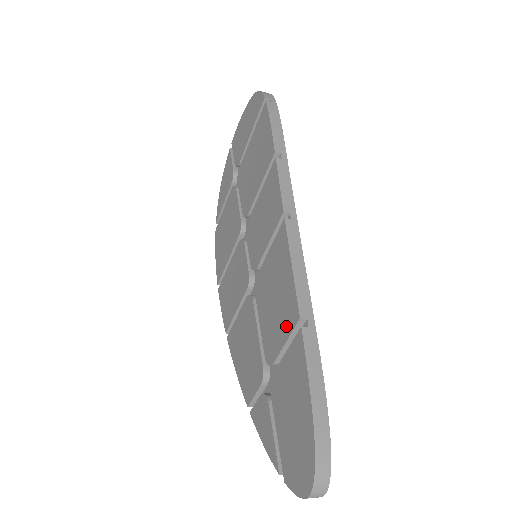
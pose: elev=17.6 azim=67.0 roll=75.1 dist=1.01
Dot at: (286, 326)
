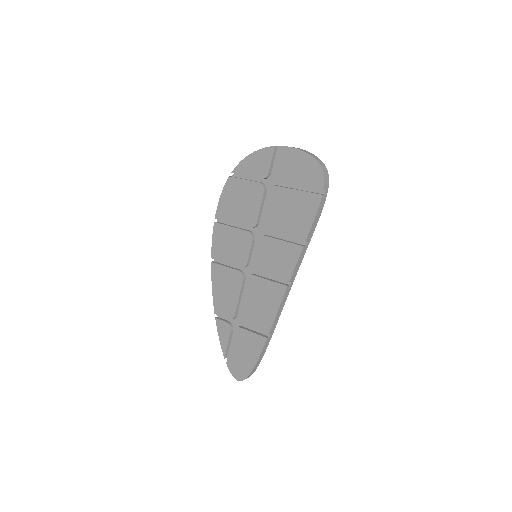
Dot at: (259, 325)
